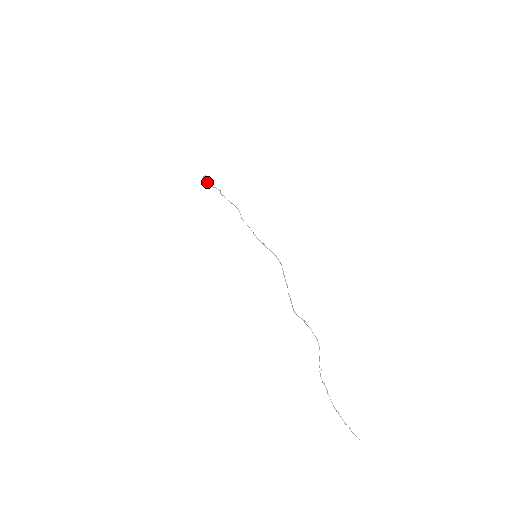
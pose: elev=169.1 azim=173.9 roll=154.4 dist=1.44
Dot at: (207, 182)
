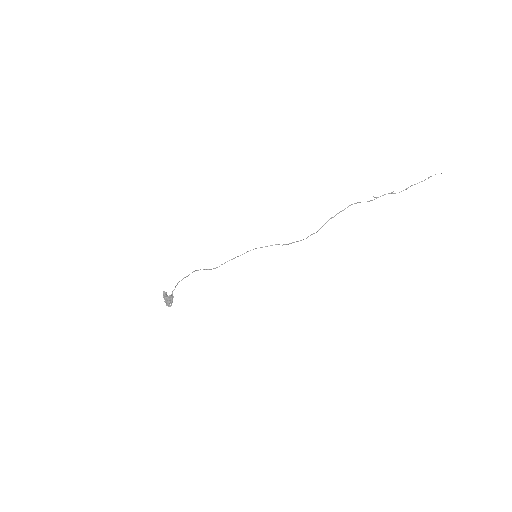
Dot at: (171, 299)
